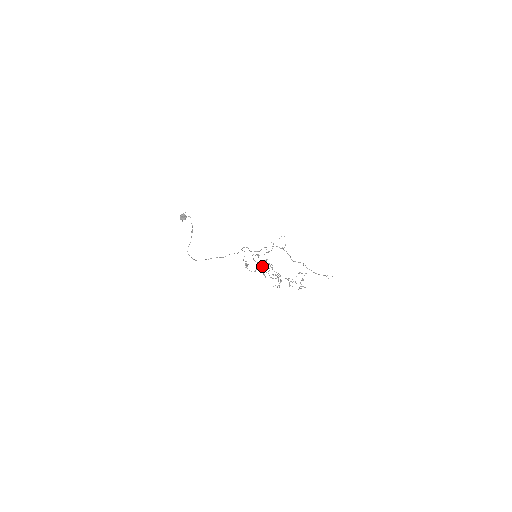
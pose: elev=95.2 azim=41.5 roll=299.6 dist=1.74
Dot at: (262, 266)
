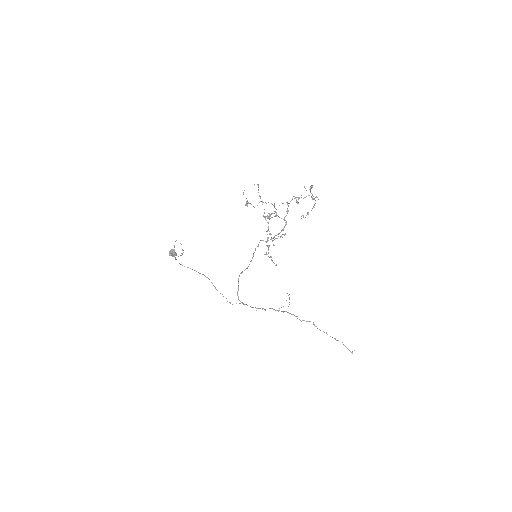
Dot at: (264, 217)
